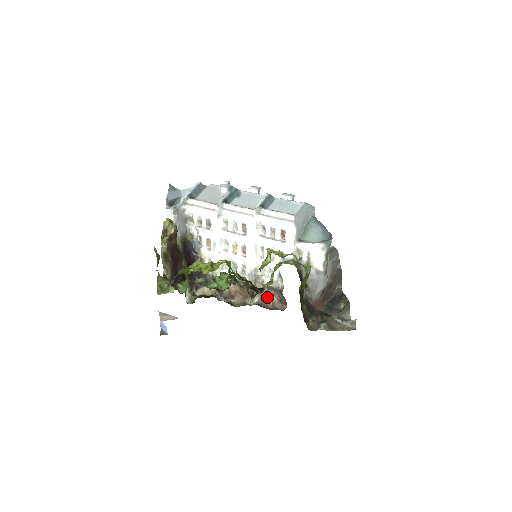
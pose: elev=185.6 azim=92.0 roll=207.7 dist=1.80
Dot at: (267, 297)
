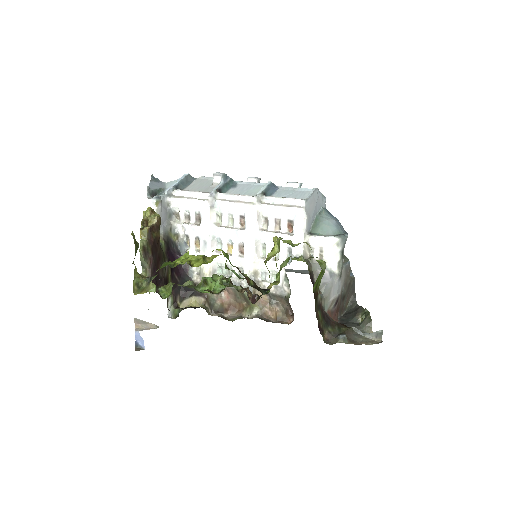
Dot at: (269, 309)
